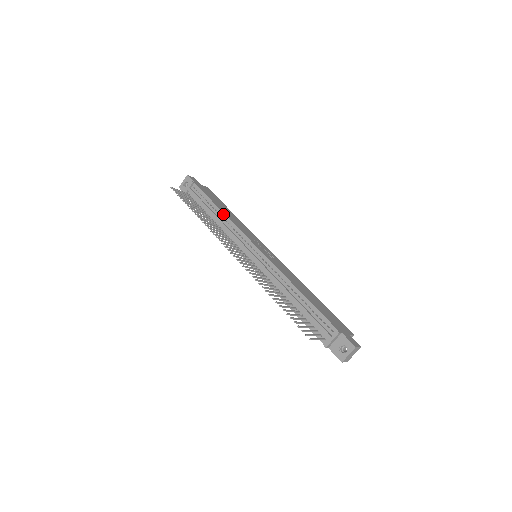
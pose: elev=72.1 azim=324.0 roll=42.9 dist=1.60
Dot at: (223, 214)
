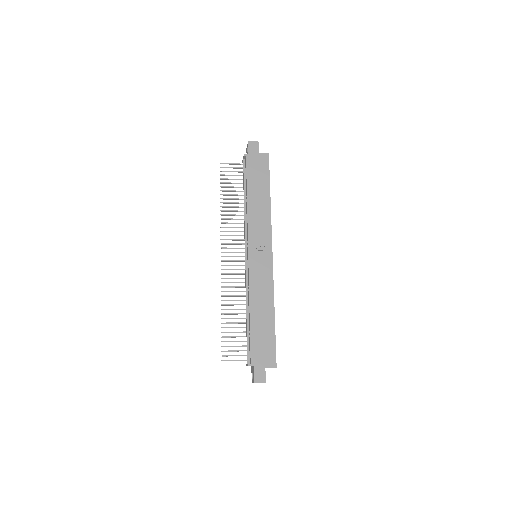
Dot at: (247, 205)
